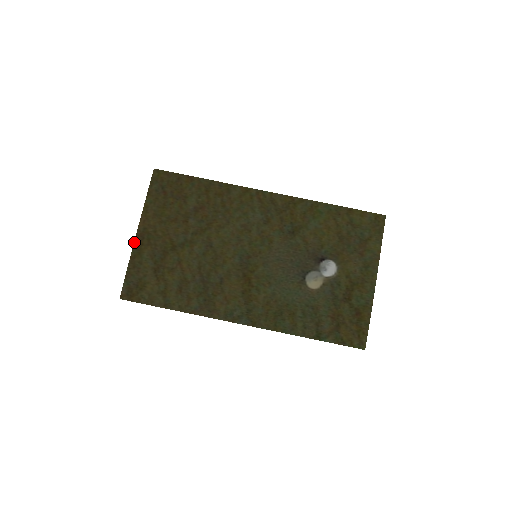
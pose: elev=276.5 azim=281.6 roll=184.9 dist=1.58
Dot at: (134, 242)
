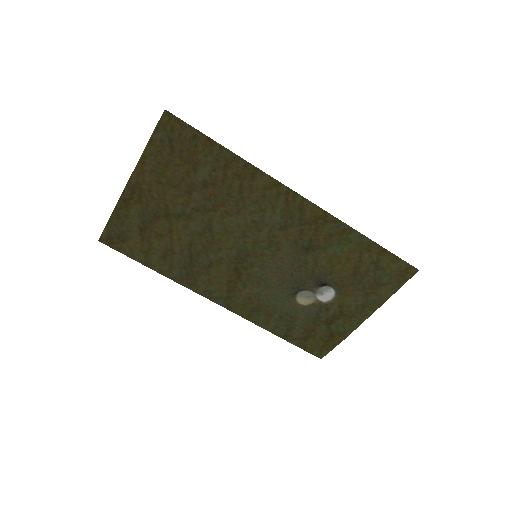
Dot at: (122, 193)
